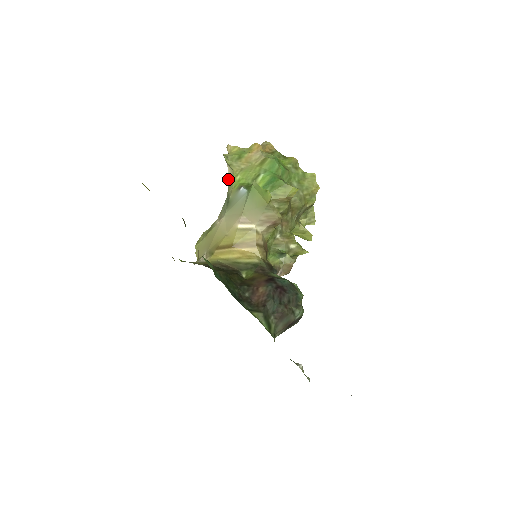
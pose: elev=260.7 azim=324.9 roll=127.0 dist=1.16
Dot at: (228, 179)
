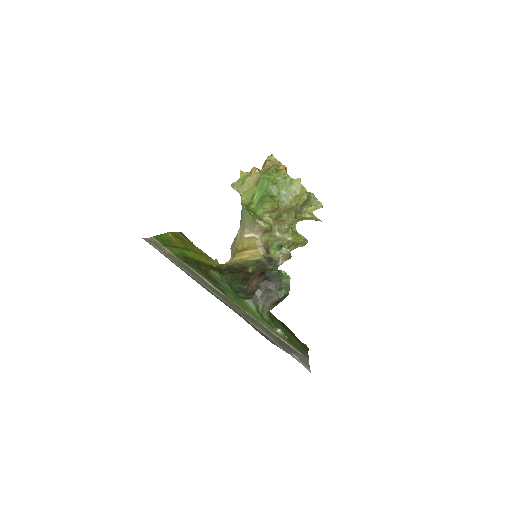
Dot at: occluded
